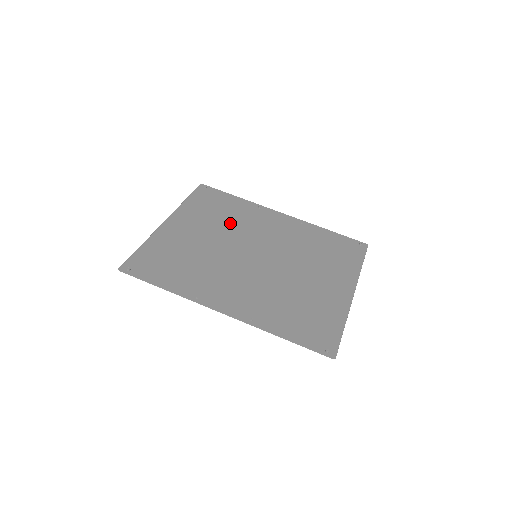
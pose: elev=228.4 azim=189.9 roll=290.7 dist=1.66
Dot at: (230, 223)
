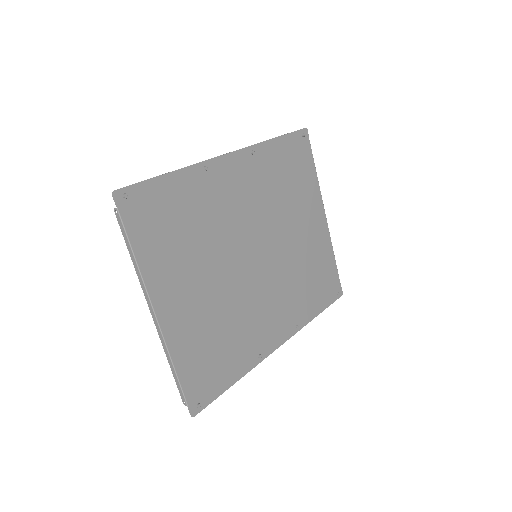
Dot at: (206, 235)
